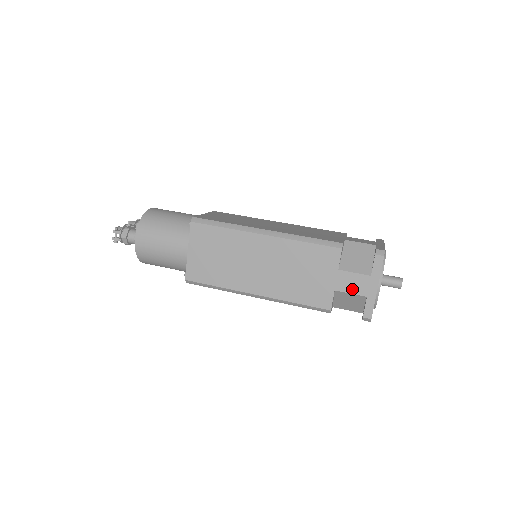
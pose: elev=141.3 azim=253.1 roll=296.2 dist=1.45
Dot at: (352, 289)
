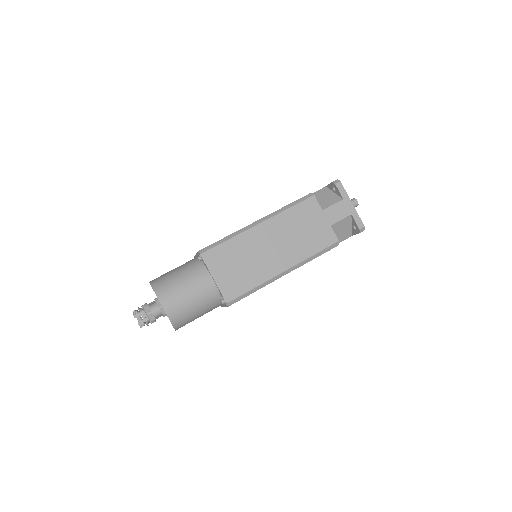
Dot at: (340, 216)
